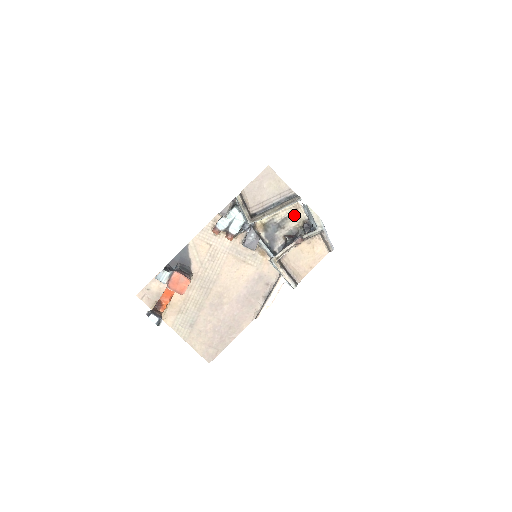
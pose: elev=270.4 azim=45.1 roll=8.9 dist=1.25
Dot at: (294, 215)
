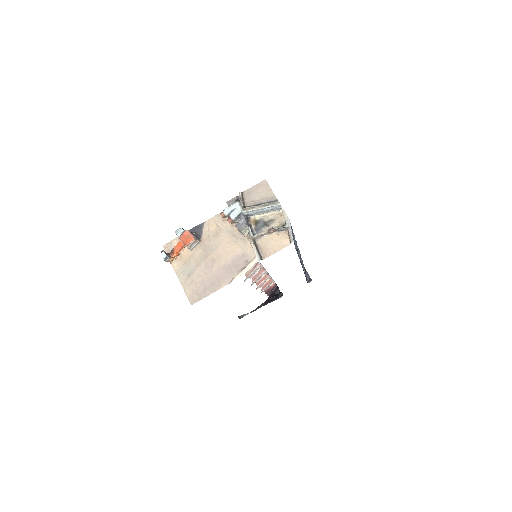
Dot at: (278, 219)
